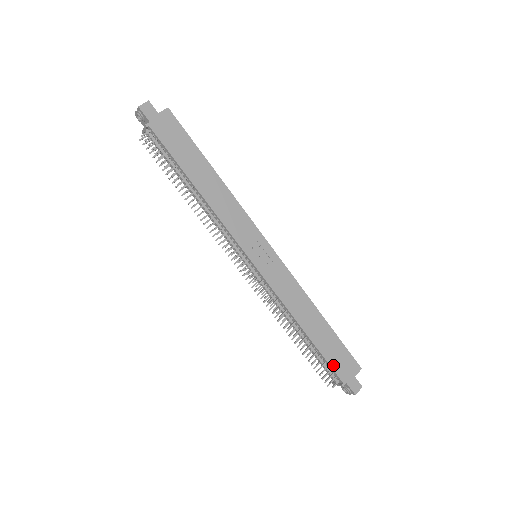
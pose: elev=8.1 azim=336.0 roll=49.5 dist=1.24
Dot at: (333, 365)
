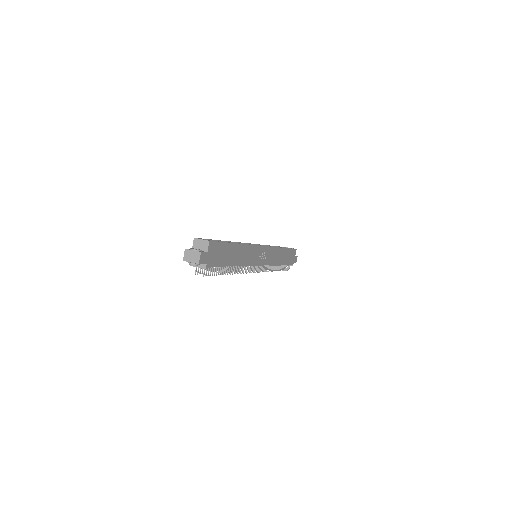
Dot at: (290, 263)
